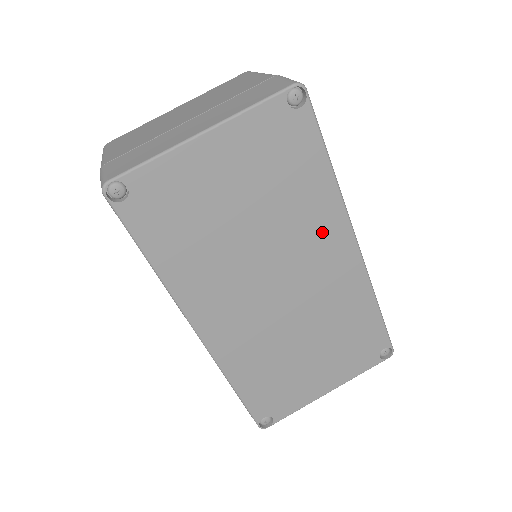
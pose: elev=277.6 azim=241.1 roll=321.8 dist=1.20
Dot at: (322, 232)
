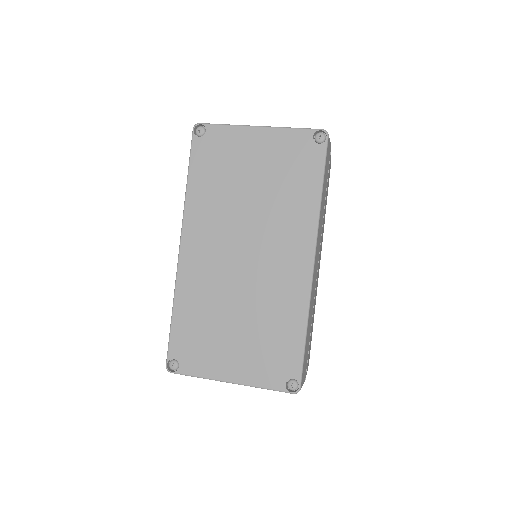
Dot at: (294, 233)
